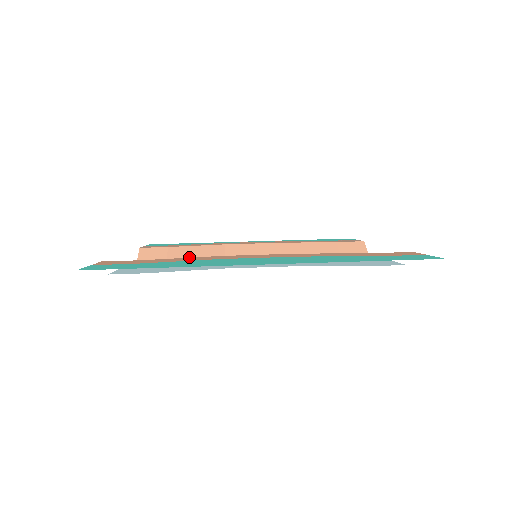
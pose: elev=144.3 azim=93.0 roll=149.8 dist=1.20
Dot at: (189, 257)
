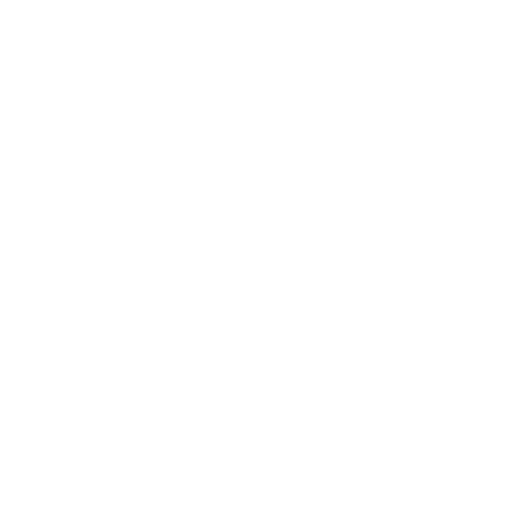
Dot at: occluded
